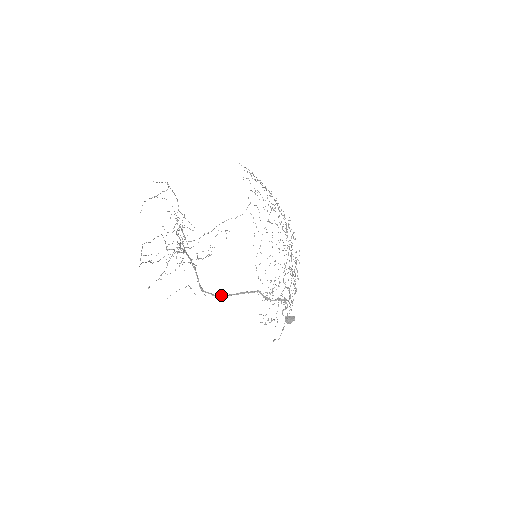
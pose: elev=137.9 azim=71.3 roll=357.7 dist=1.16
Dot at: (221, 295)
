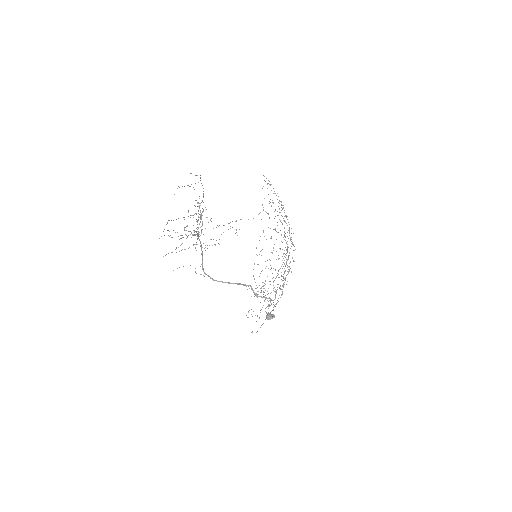
Dot at: occluded
